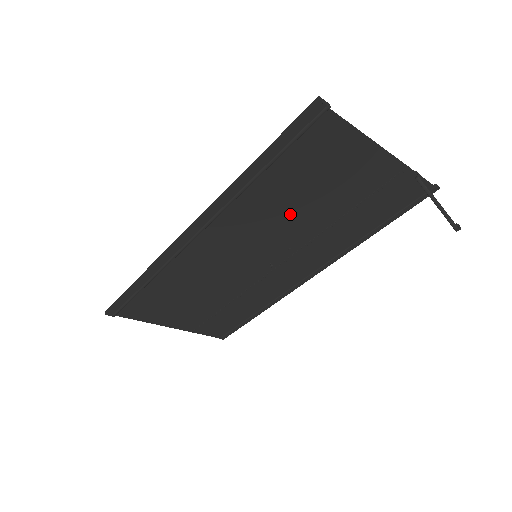
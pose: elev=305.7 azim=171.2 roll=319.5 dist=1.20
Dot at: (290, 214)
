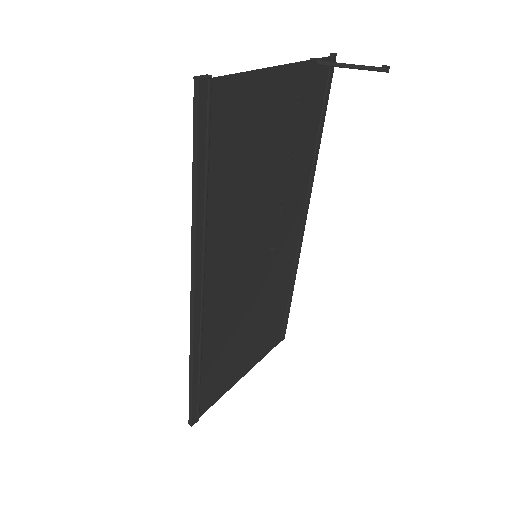
Dot at: (253, 197)
